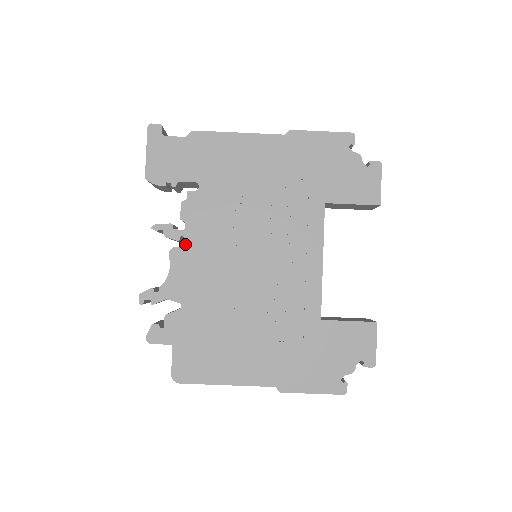
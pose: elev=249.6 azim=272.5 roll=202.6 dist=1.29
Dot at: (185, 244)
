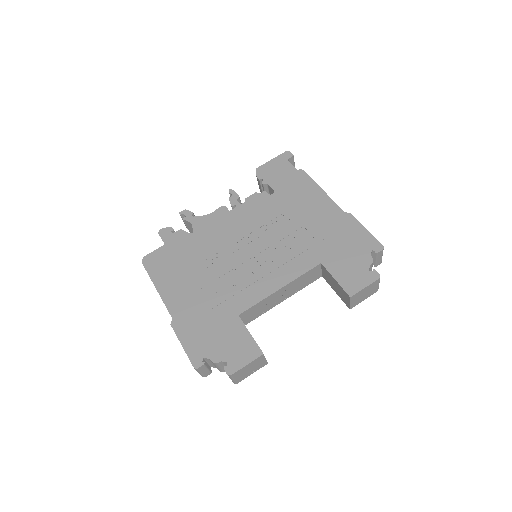
Dot at: (232, 210)
